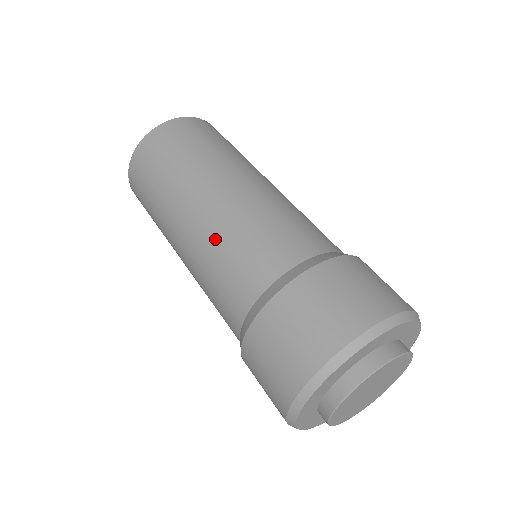
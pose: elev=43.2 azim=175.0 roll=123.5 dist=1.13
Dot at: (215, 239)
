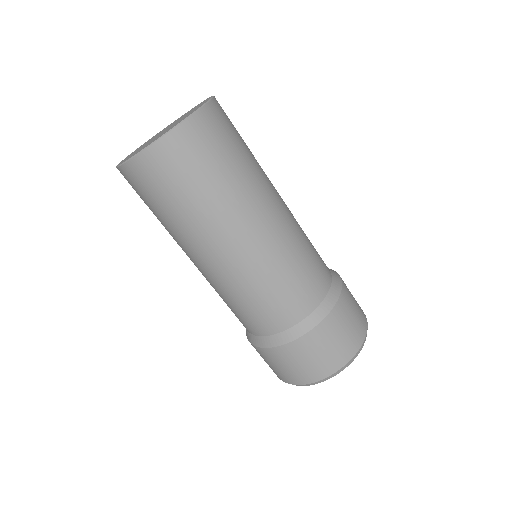
Dot at: (252, 281)
